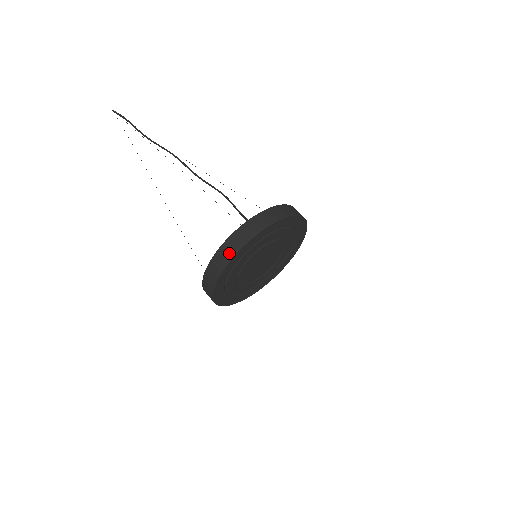
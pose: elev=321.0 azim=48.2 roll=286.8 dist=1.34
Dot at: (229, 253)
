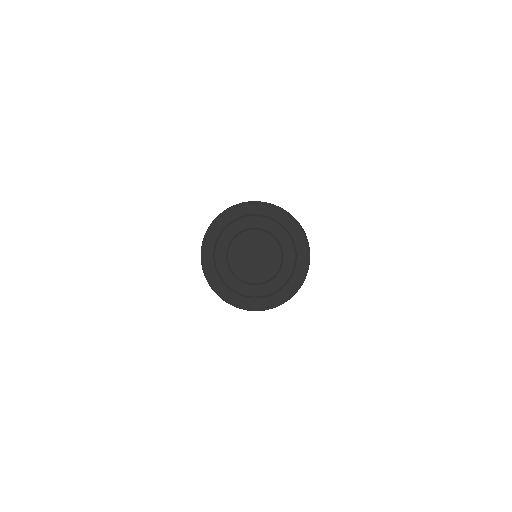
Dot at: (216, 218)
